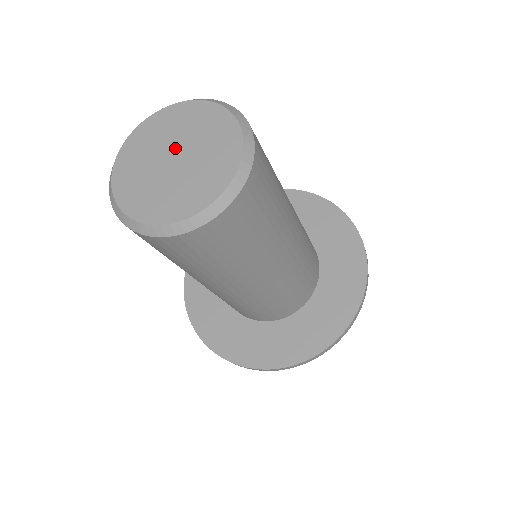
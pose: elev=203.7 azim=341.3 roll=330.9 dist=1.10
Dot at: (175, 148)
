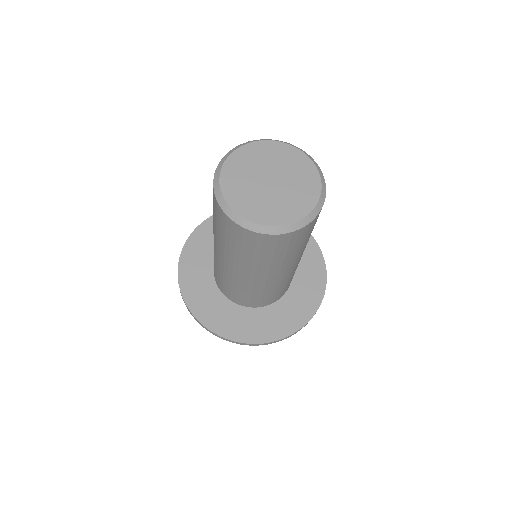
Dot at: (270, 173)
